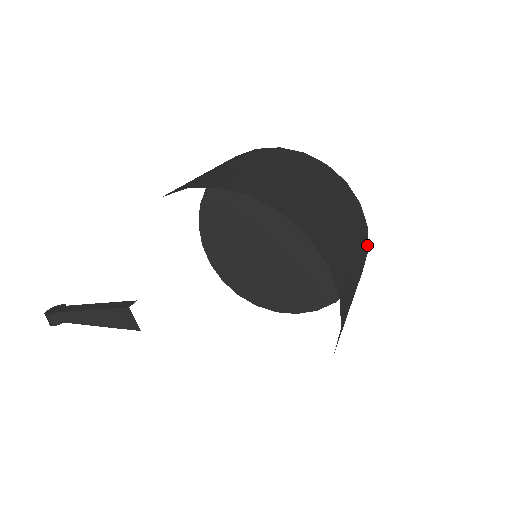
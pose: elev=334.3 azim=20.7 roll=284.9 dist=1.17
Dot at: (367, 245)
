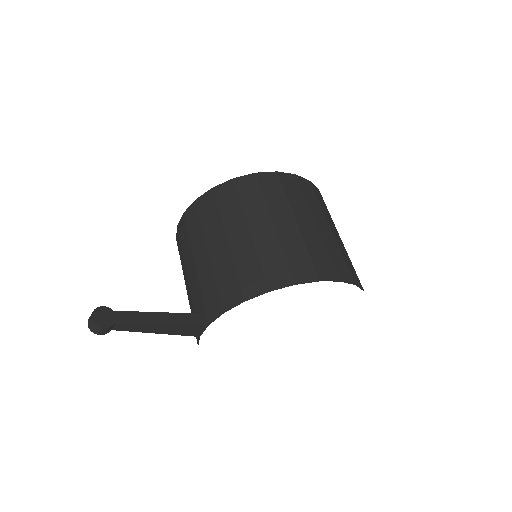
Dot at: occluded
